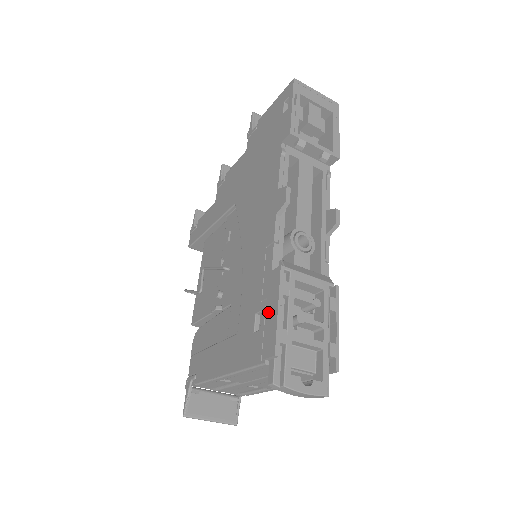
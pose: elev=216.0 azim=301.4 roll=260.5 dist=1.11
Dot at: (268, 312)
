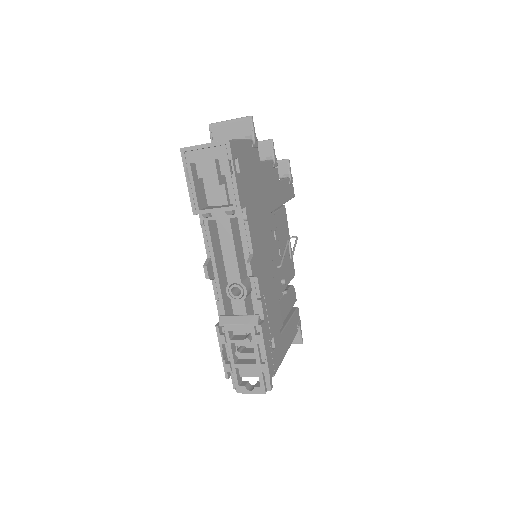
Dot at: occluded
